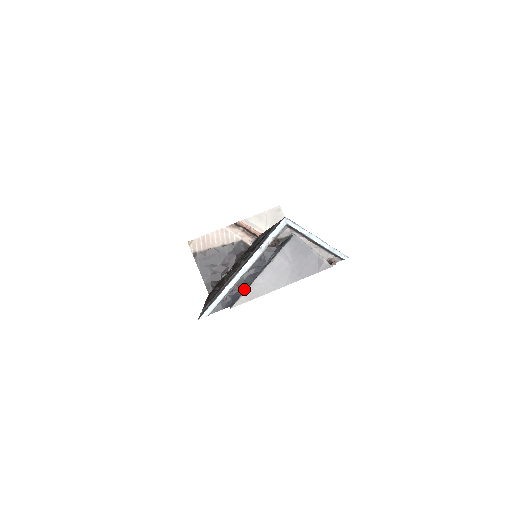
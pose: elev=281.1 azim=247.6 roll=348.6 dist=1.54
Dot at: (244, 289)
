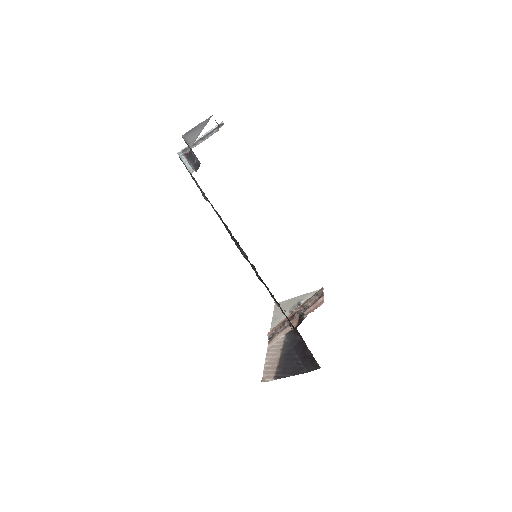
Dot at: (197, 159)
